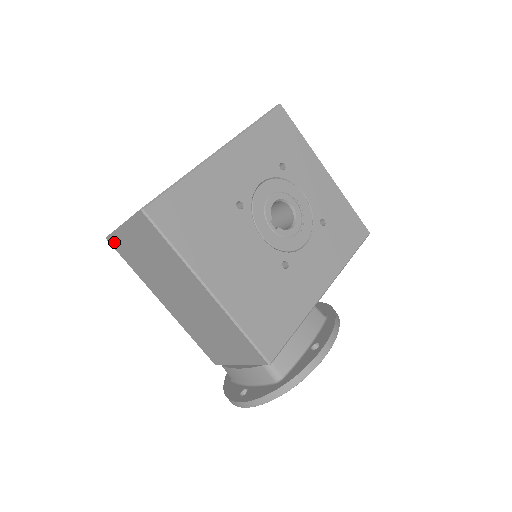
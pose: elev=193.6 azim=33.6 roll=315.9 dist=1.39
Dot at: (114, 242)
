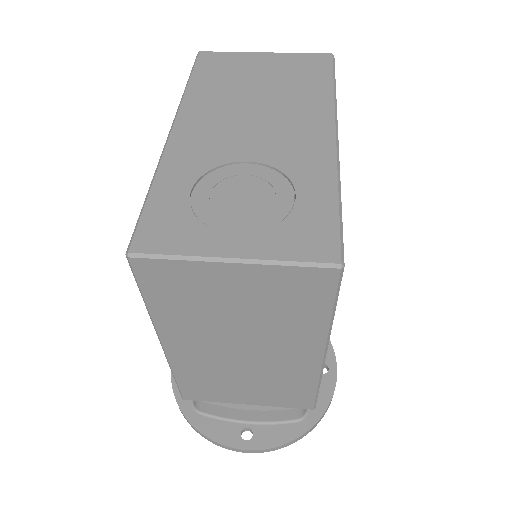
Dot at: (152, 267)
